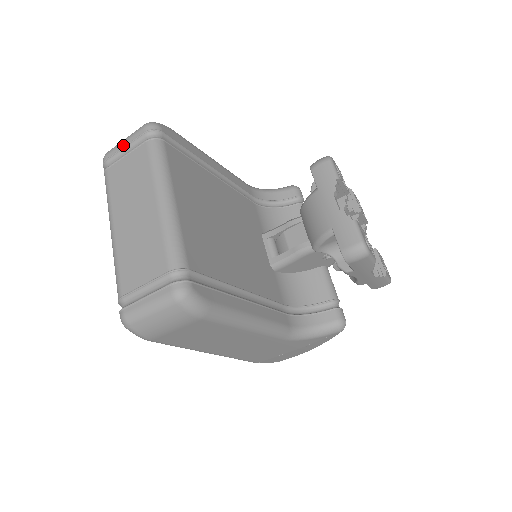
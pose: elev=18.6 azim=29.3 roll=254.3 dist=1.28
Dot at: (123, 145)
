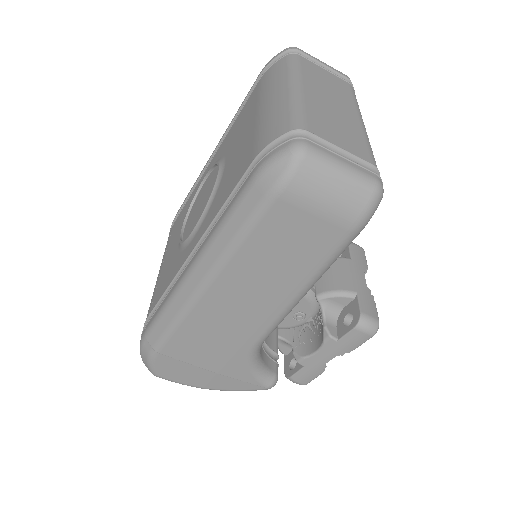
Dot at: (322, 62)
